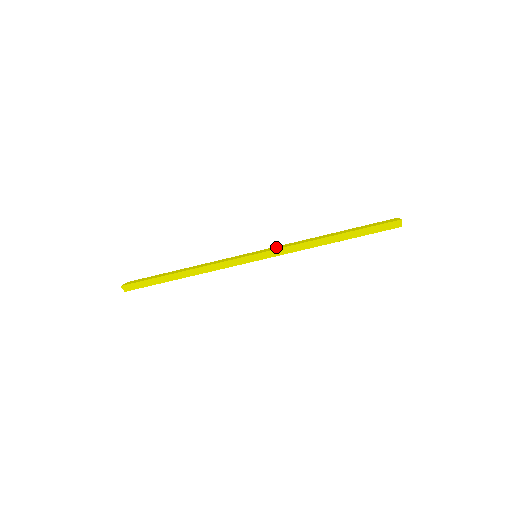
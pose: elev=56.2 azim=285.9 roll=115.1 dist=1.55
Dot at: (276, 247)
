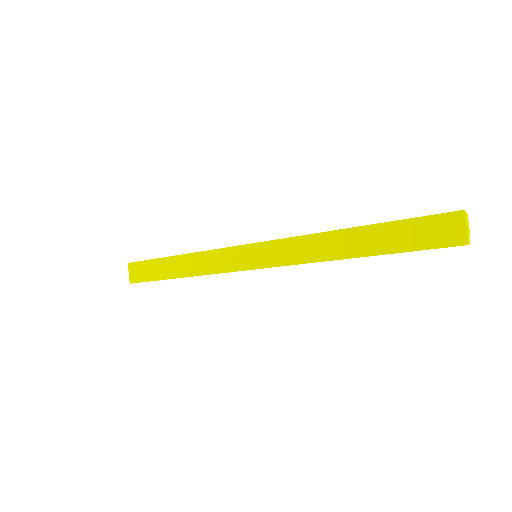
Dot at: (277, 250)
